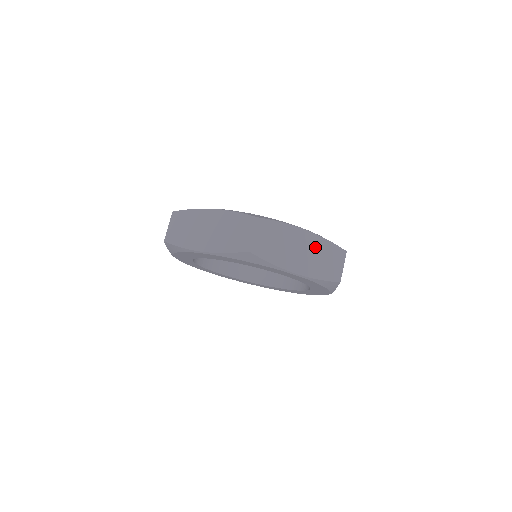
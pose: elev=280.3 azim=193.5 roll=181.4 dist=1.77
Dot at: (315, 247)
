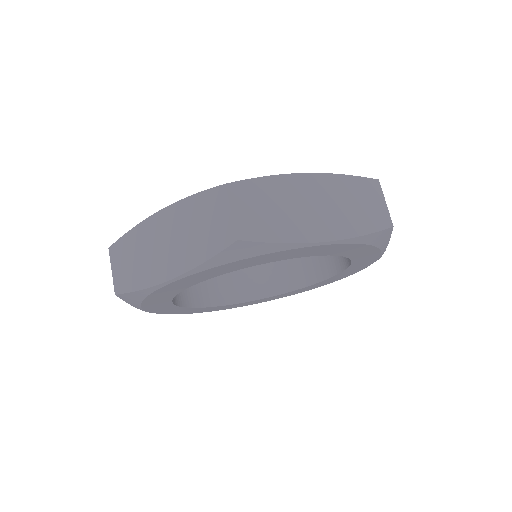
Dot at: occluded
